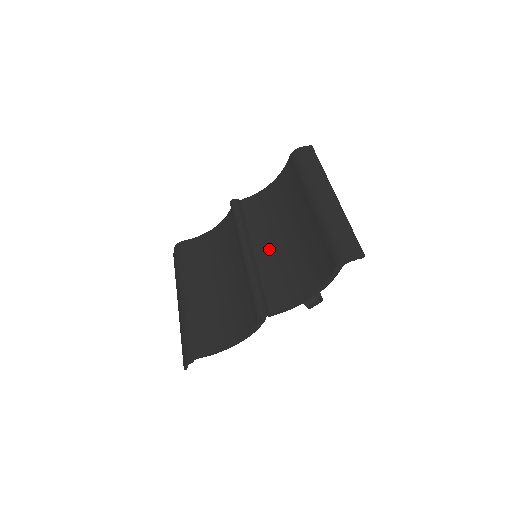
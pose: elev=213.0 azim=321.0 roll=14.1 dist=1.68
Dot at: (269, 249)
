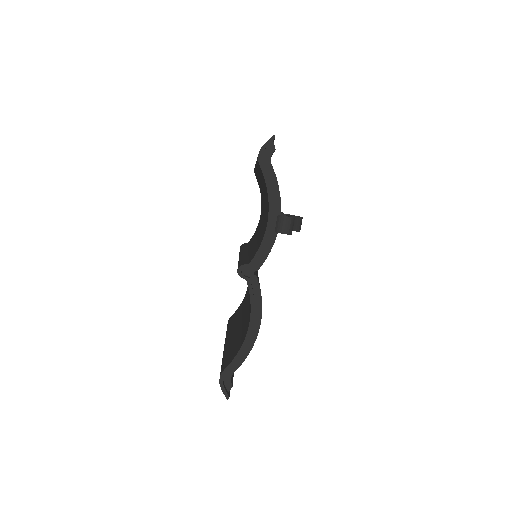
Dot at: (257, 237)
